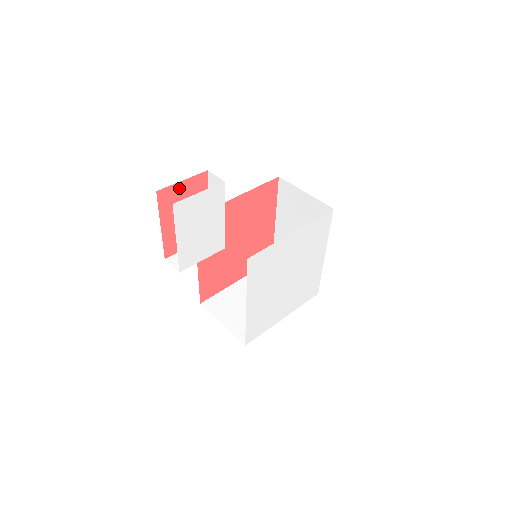
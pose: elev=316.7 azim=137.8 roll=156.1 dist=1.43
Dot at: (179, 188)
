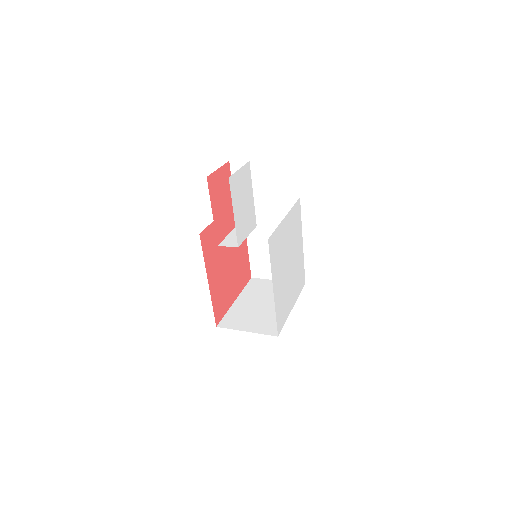
Dot at: (217, 176)
